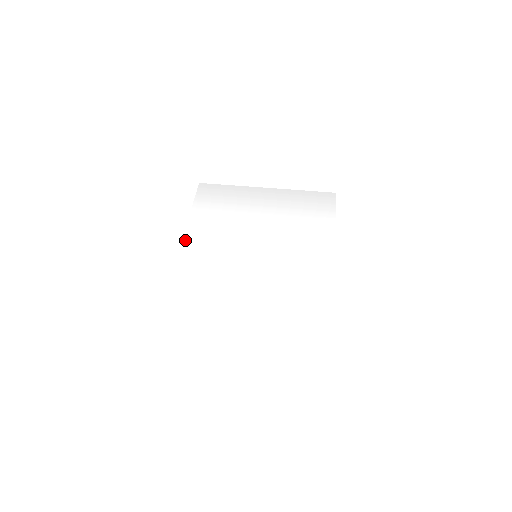
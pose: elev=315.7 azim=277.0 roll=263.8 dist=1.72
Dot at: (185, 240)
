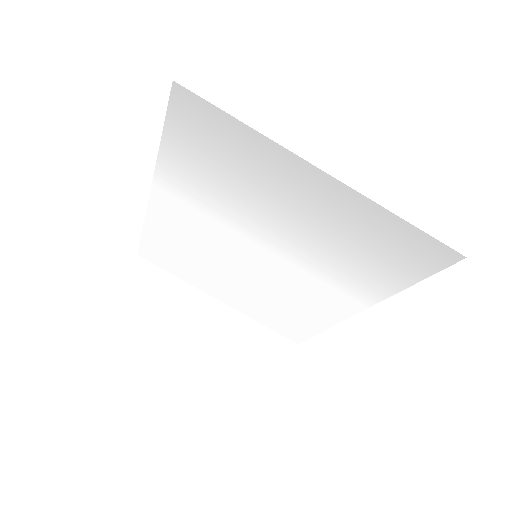
Dot at: (156, 188)
